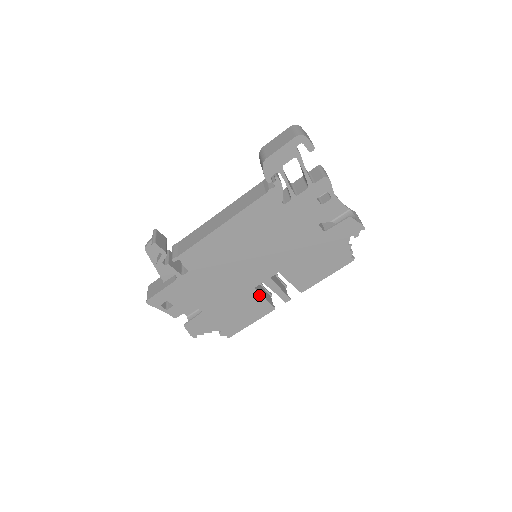
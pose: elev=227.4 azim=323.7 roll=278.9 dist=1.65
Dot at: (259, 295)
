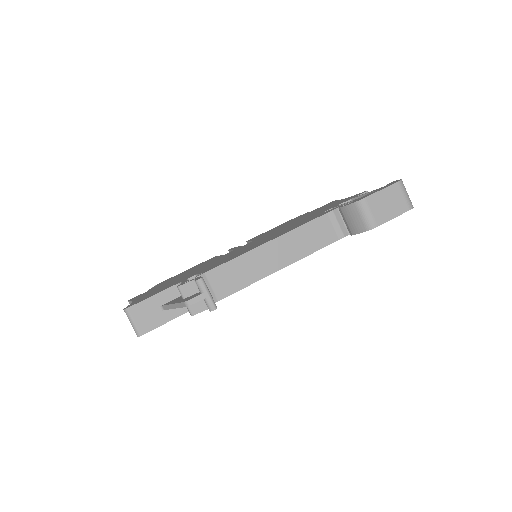
Dot at: occluded
